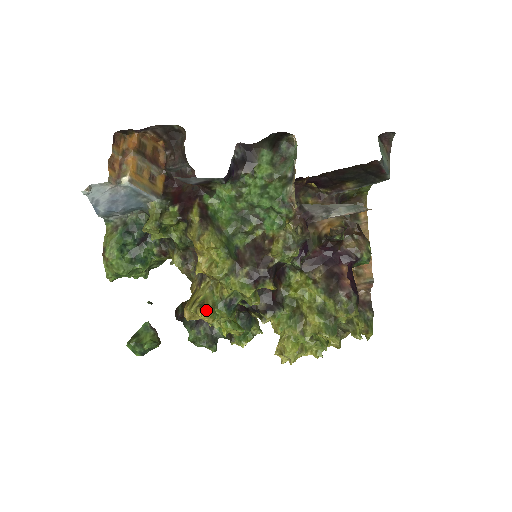
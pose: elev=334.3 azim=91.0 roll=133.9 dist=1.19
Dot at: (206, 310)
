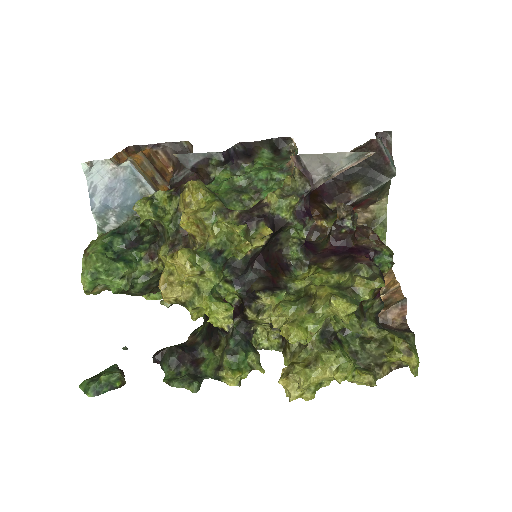
Dot at: (184, 249)
